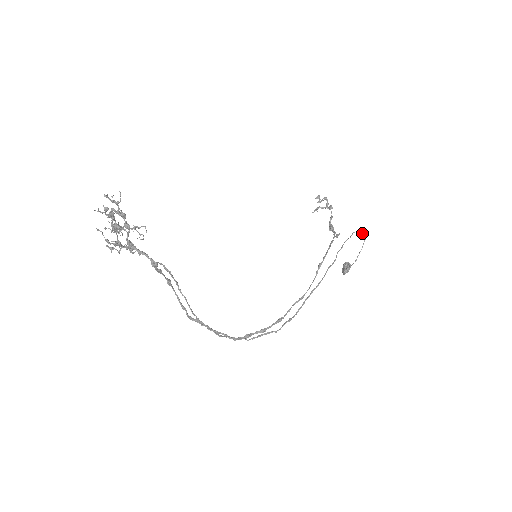
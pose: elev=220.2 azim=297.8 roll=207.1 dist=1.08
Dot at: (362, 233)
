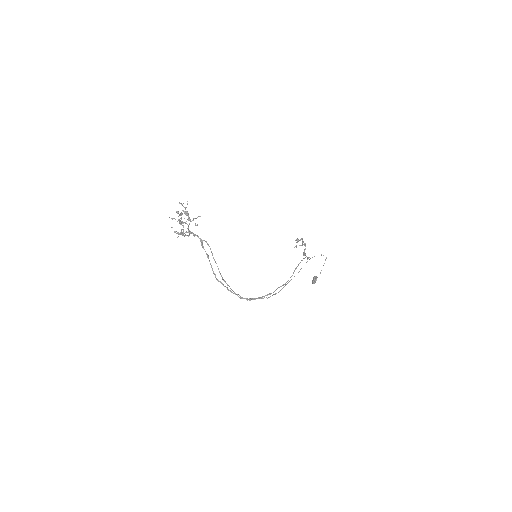
Dot at: occluded
